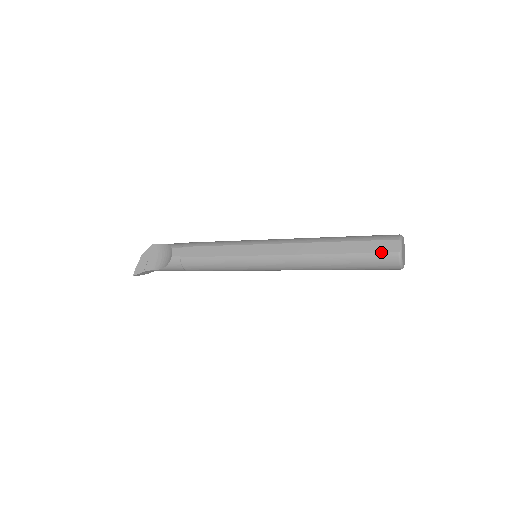
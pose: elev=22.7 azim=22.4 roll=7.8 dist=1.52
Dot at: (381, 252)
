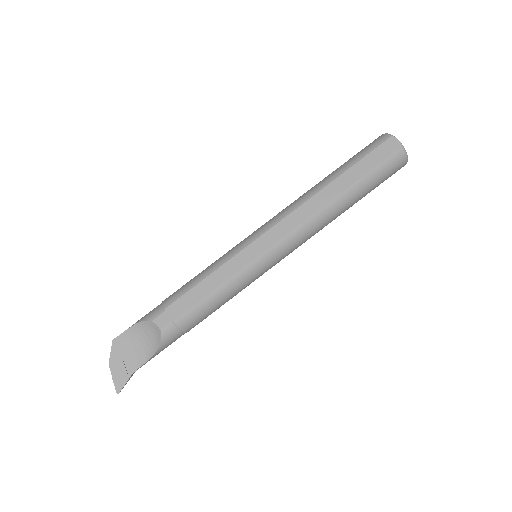
Dot at: (387, 157)
